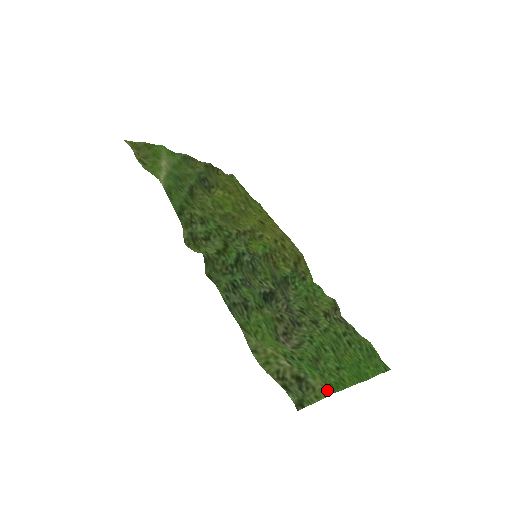
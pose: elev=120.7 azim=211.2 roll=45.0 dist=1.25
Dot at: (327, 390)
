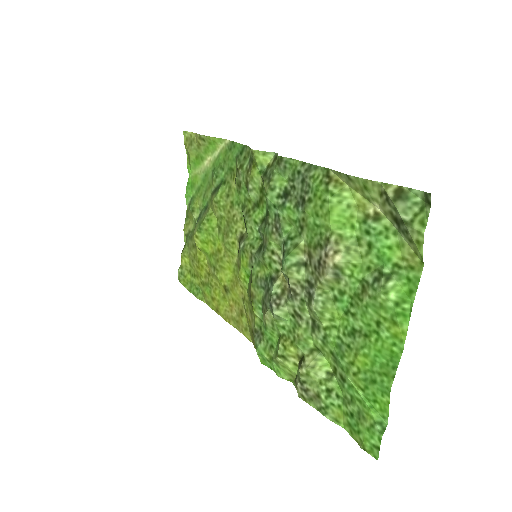
Dot at: (418, 261)
